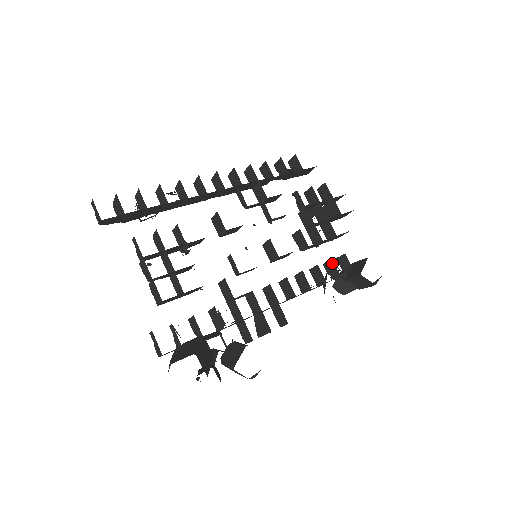
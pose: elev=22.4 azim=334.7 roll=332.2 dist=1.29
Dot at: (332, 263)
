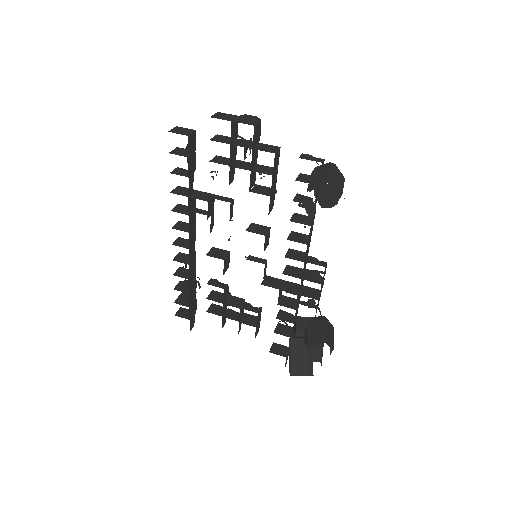
Dot at: (297, 201)
